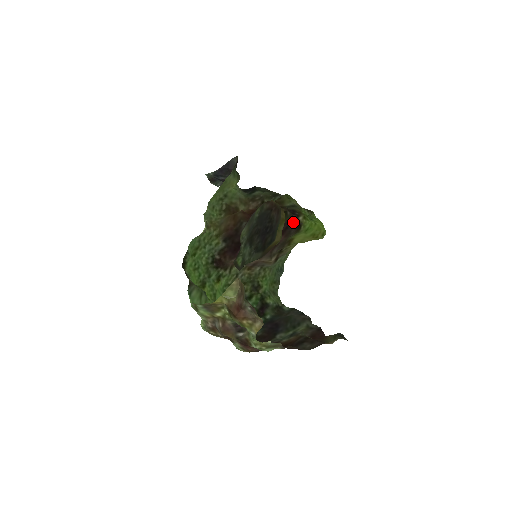
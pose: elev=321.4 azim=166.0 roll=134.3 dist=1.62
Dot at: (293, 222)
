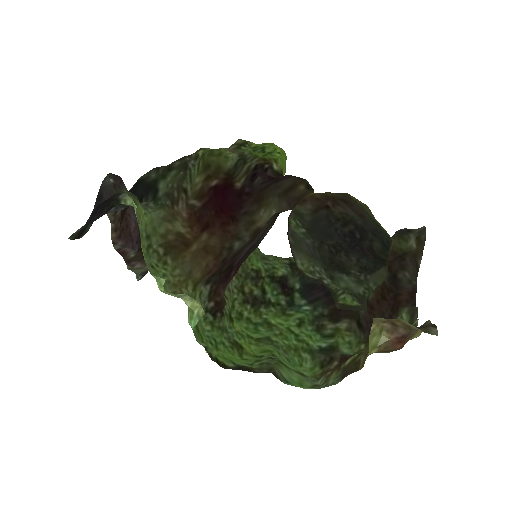
Dot at: occluded
